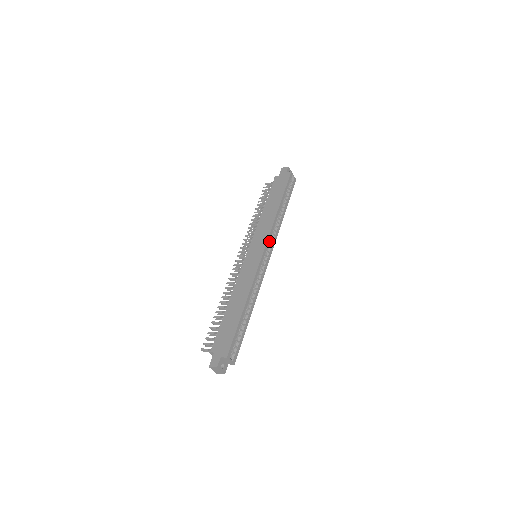
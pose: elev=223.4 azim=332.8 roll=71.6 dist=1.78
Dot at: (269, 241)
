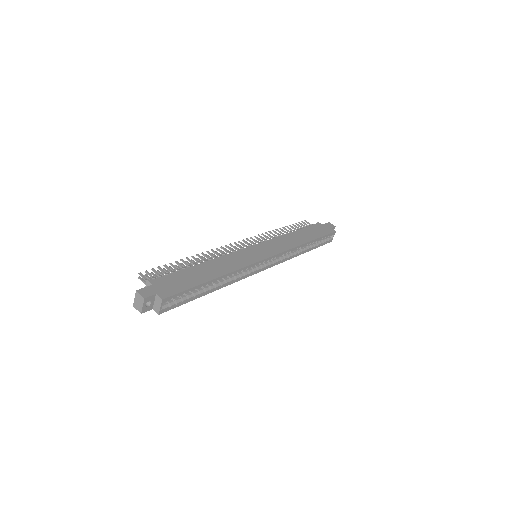
Dot at: (278, 256)
